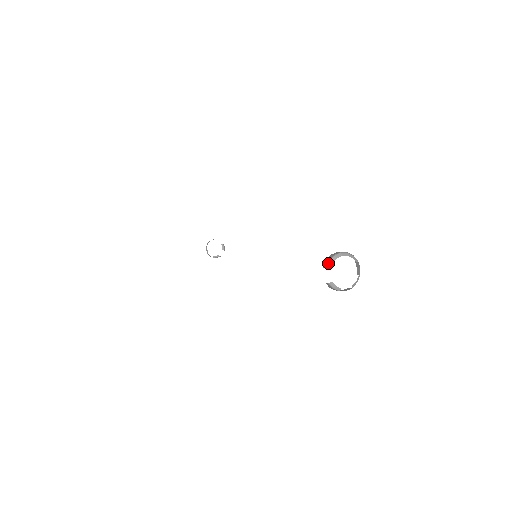
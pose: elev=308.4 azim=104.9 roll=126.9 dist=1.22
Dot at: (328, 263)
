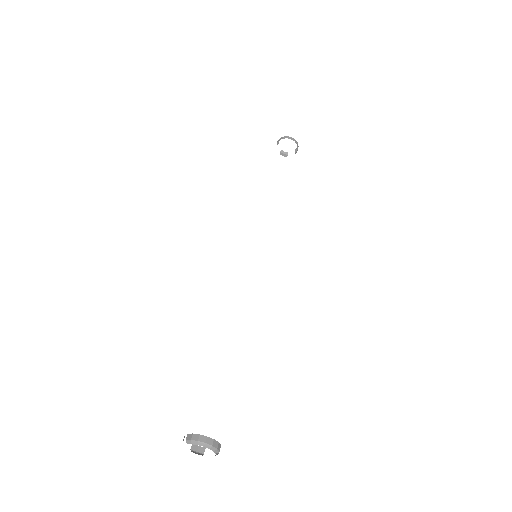
Dot at: (189, 441)
